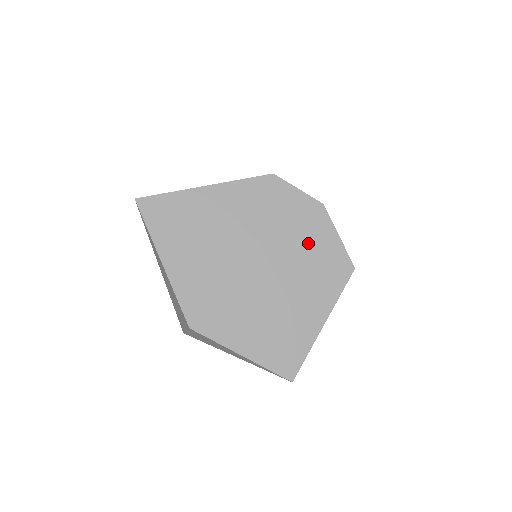
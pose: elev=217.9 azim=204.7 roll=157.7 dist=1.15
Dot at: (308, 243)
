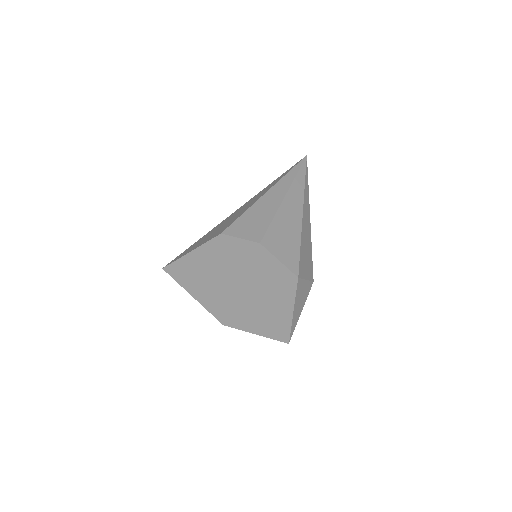
Dot at: (262, 269)
